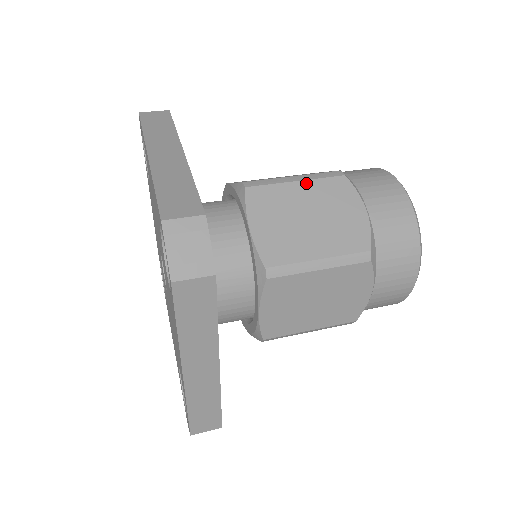
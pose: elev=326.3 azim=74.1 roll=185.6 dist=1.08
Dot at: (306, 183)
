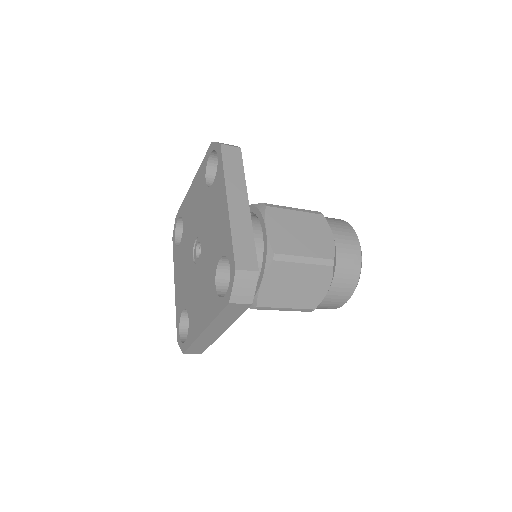
Dot at: occluded
